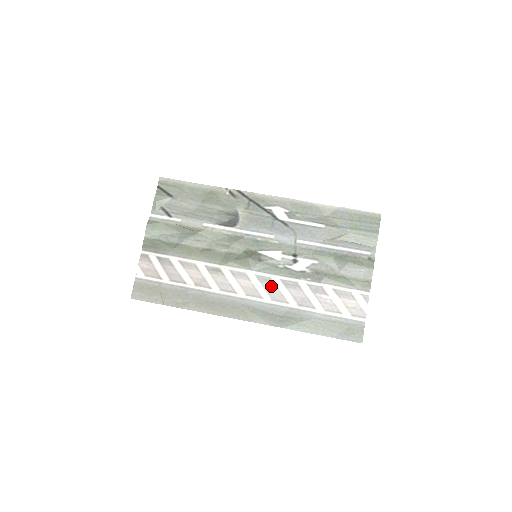
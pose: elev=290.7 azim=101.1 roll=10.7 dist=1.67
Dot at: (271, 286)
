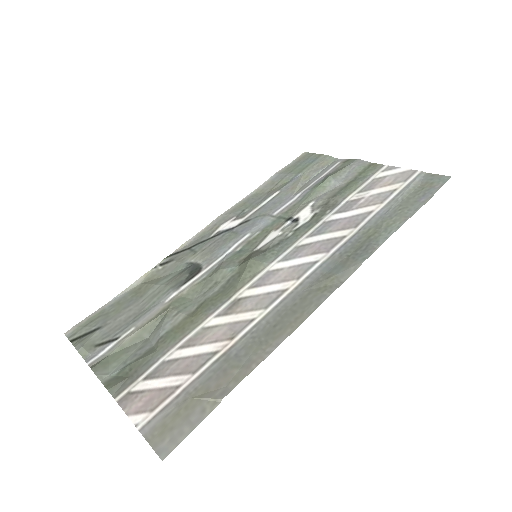
Dot at: (307, 248)
